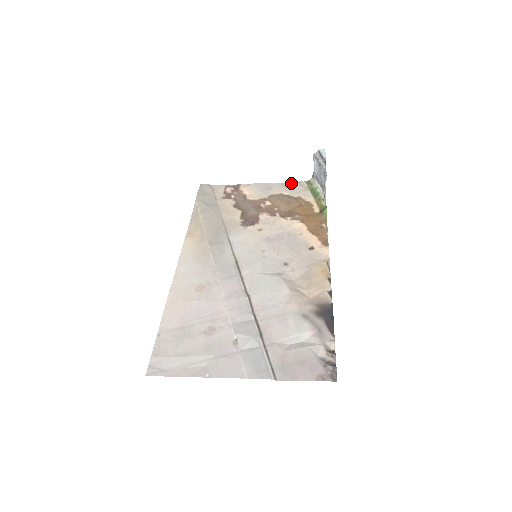
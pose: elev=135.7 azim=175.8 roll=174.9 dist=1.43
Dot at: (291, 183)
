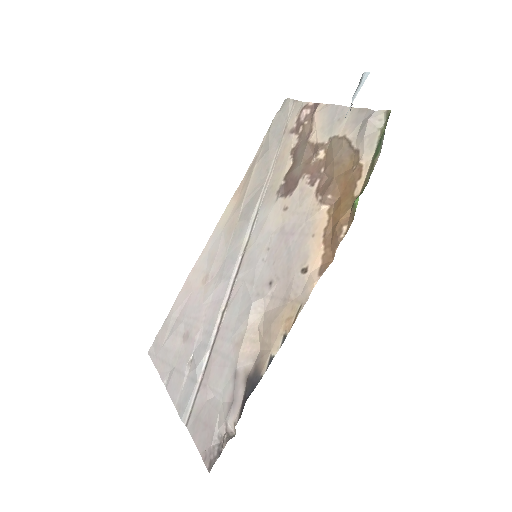
Dot at: (367, 112)
